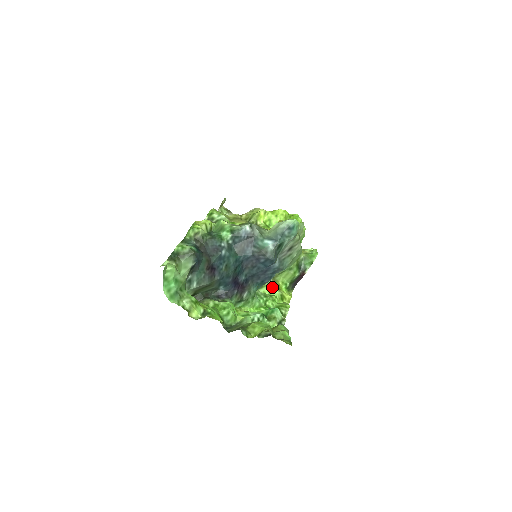
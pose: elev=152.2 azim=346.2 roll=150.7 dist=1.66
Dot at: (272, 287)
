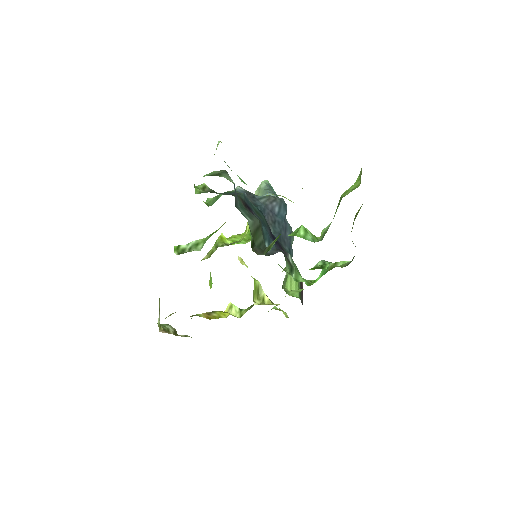
Dot at: (293, 290)
